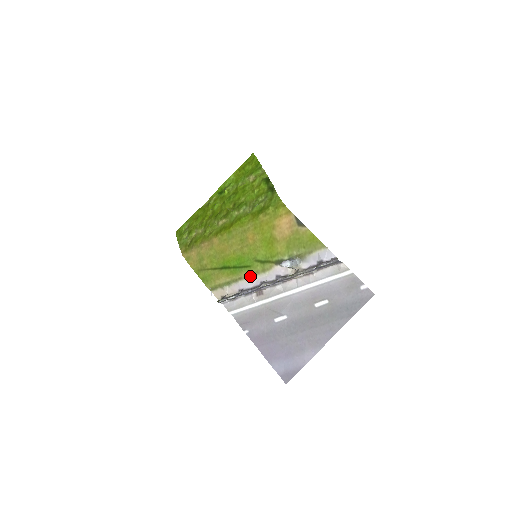
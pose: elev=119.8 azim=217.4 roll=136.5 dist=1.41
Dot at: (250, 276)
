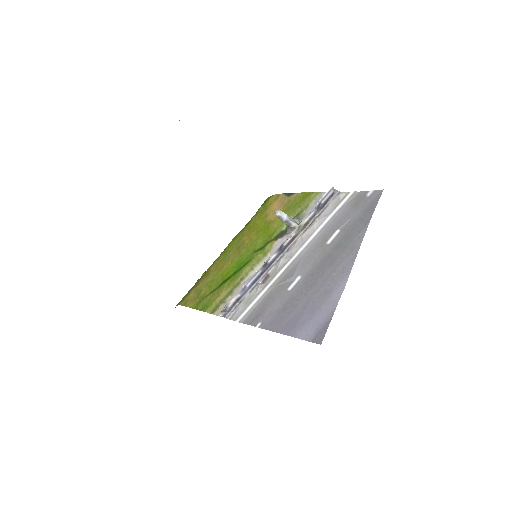
Dot at: (252, 269)
